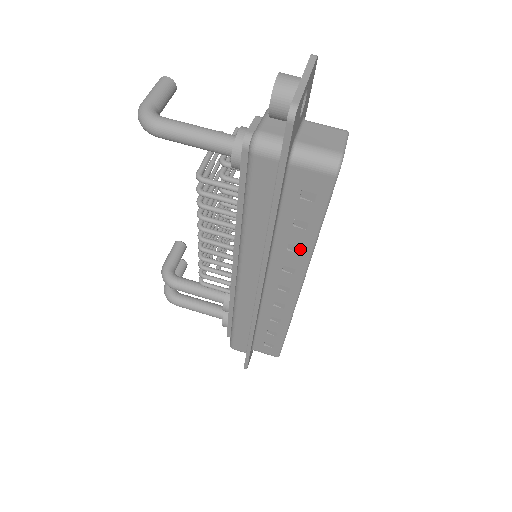
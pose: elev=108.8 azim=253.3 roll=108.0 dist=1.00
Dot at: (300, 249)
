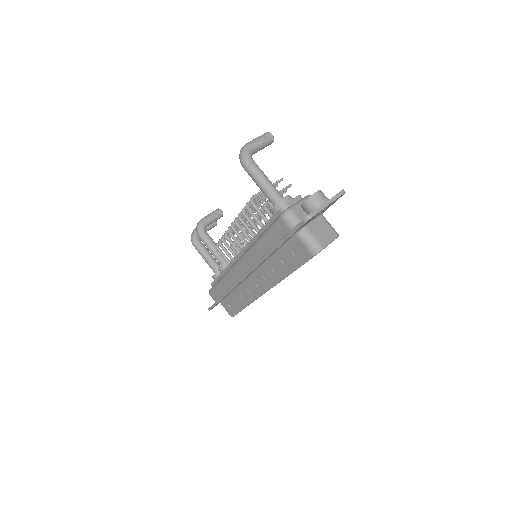
Dot at: (278, 273)
